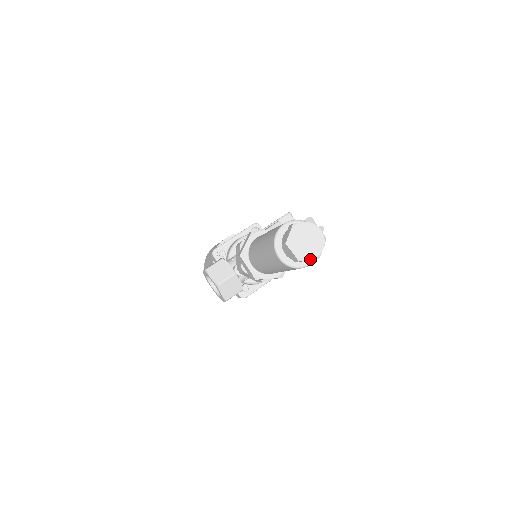
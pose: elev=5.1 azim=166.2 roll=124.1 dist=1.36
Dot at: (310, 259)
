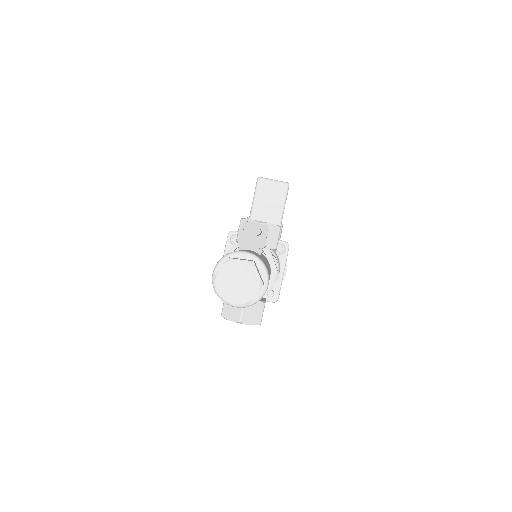
Dot at: (255, 294)
